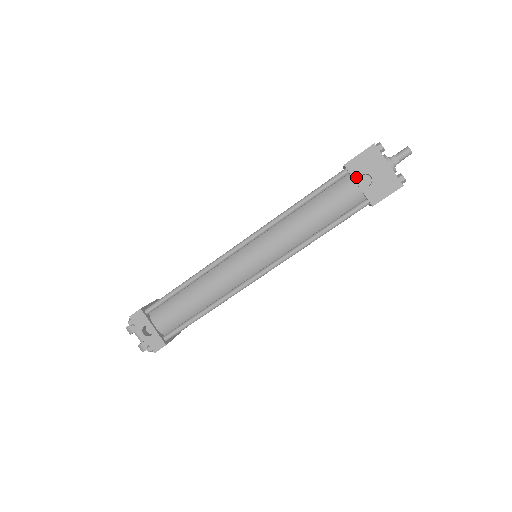
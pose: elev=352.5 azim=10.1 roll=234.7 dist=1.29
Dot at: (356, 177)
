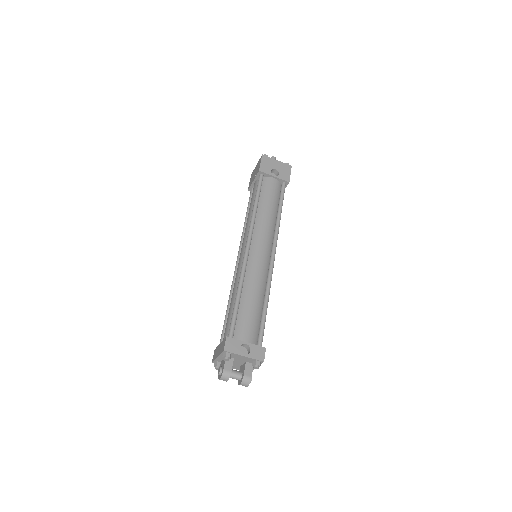
Dot at: (270, 173)
